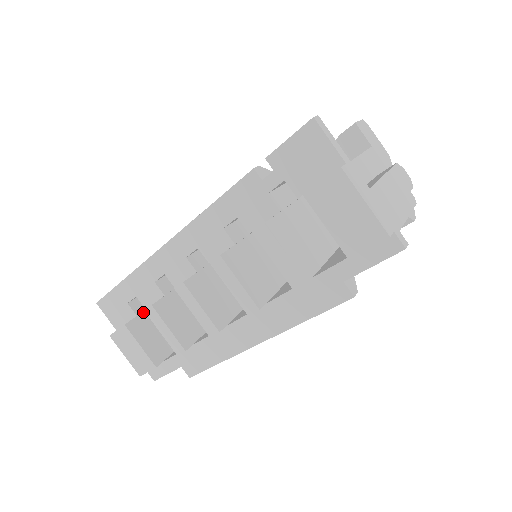
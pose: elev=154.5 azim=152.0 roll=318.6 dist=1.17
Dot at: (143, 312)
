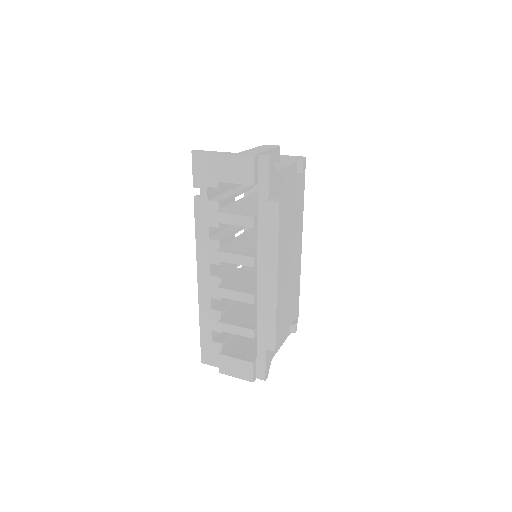
Dot at: (228, 344)
